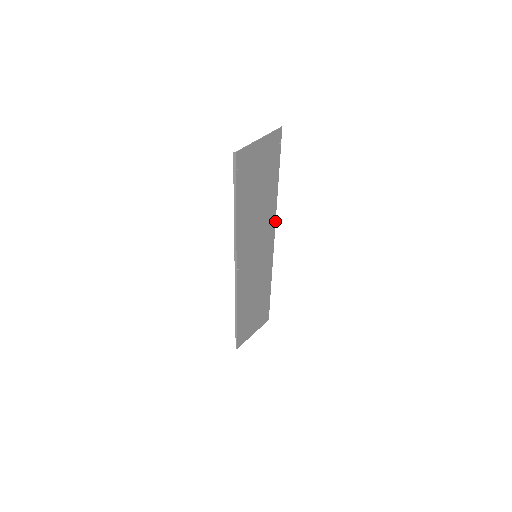
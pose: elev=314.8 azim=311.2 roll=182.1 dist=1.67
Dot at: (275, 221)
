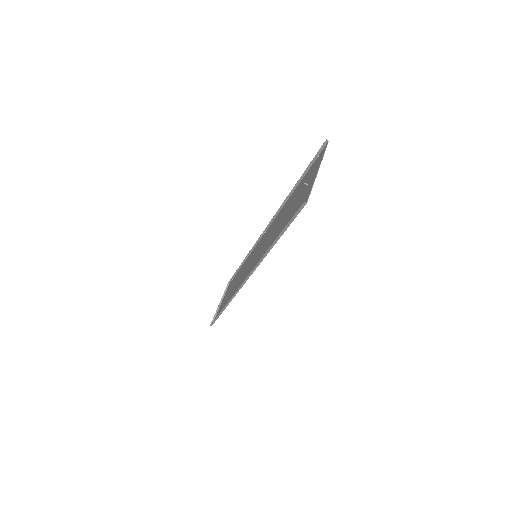
Dot at: (276, 216)
